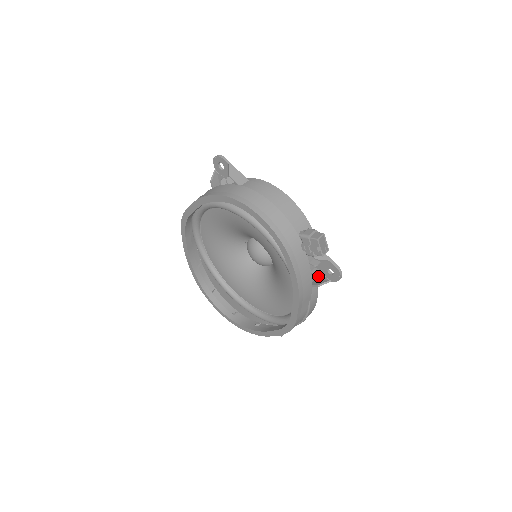
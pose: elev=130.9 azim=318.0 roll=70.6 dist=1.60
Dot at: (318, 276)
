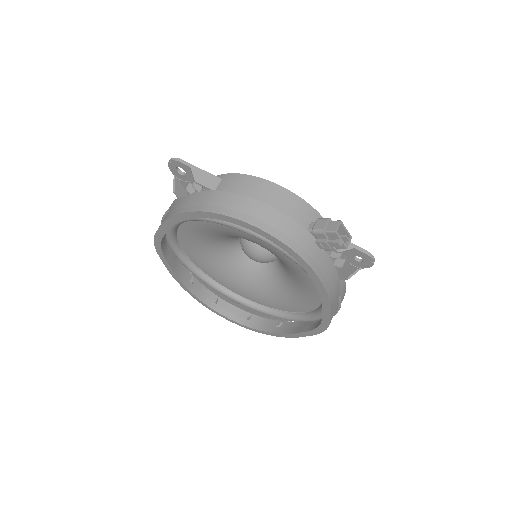
Dot at: occluded
